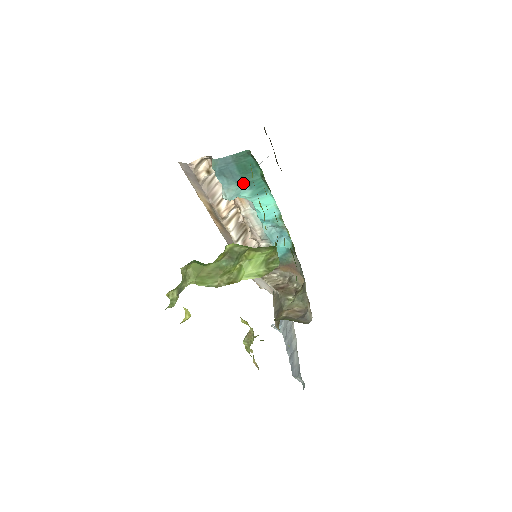
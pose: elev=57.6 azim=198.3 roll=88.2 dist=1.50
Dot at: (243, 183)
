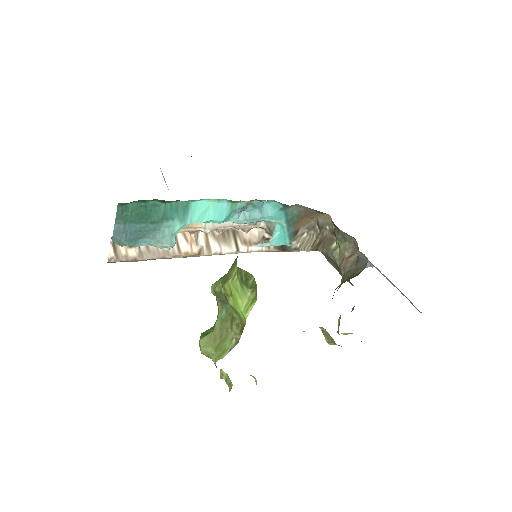
Dot at: (161, 224)
